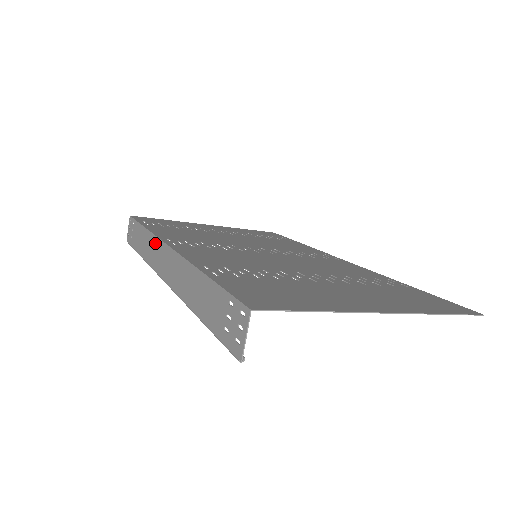
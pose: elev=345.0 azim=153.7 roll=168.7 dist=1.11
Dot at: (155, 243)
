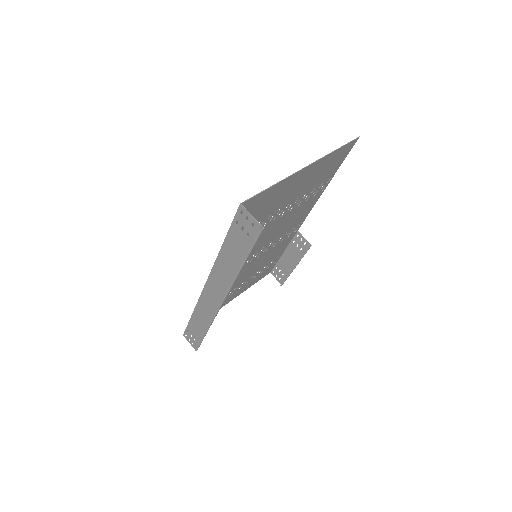
Dot at: (201, 303)
